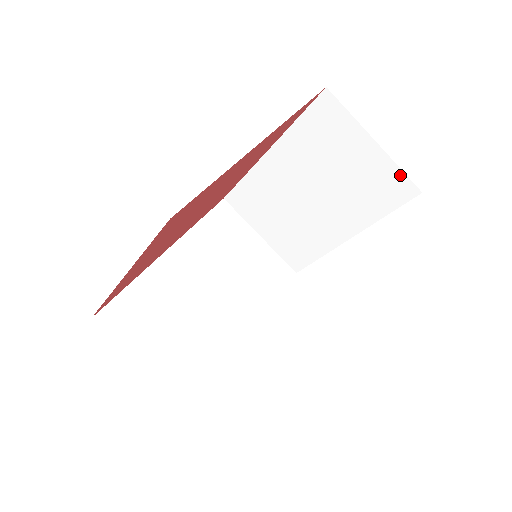
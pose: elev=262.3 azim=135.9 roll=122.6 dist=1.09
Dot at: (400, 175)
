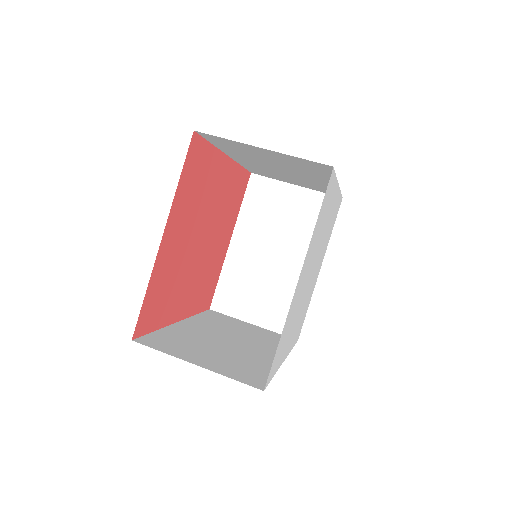
Dot at: (323, 196)
